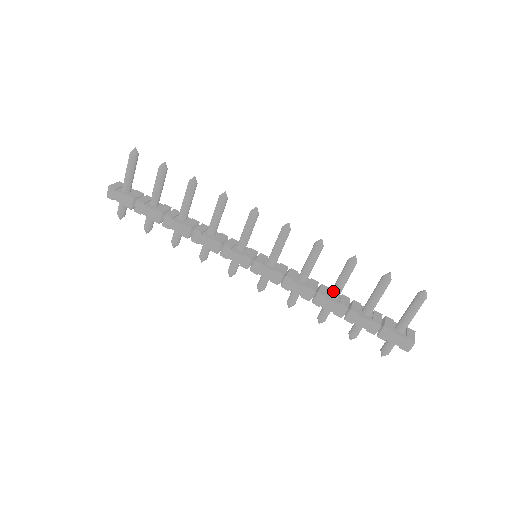
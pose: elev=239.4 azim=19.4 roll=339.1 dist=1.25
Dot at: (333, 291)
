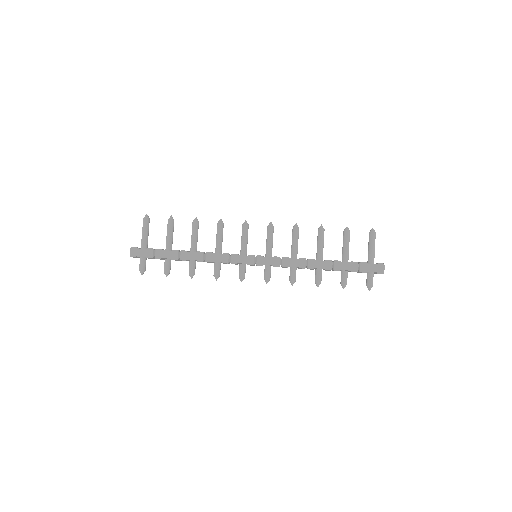
Dot at: (318, 255)
